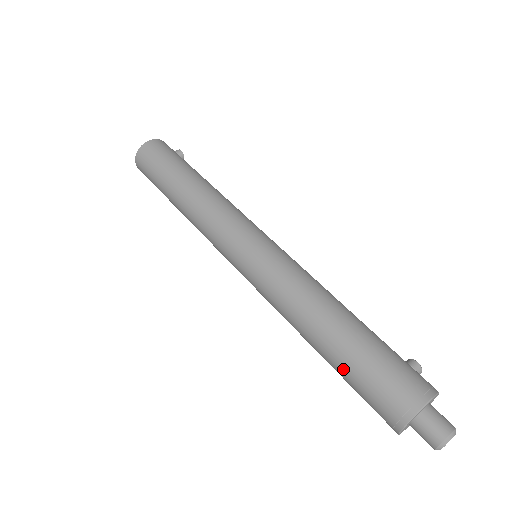
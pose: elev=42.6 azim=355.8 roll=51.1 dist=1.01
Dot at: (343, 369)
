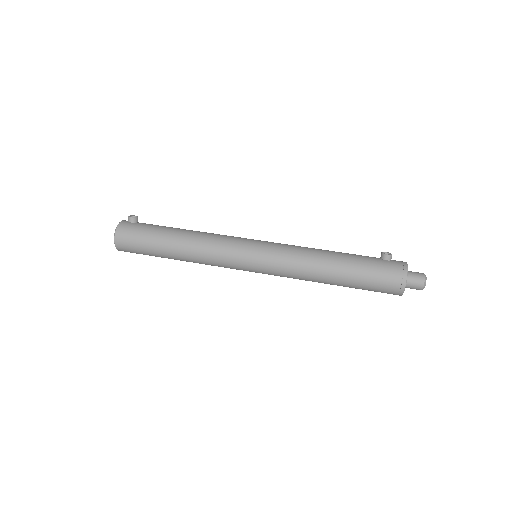
Dot at: (355, 288)
